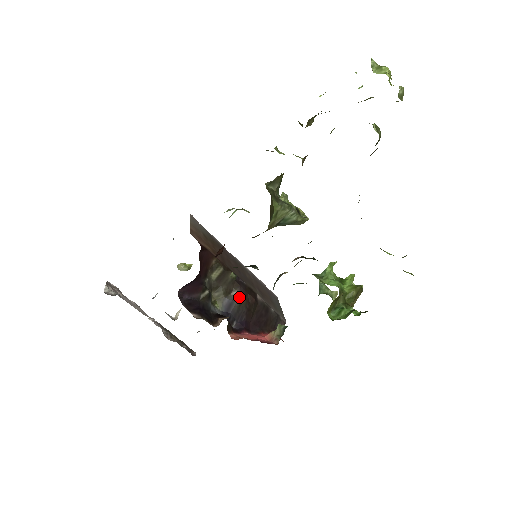
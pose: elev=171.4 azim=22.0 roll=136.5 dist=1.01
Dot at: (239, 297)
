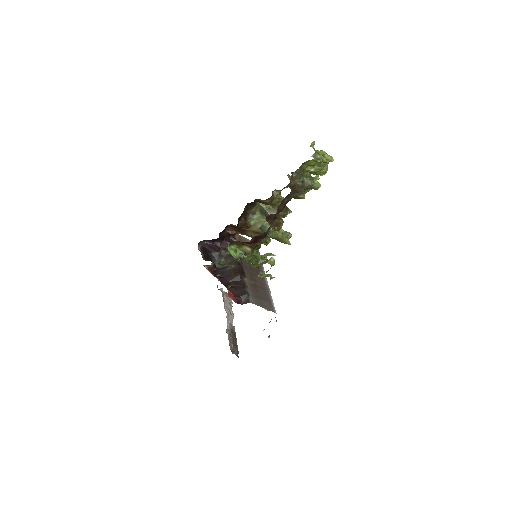
Dot at: (232, 267)
